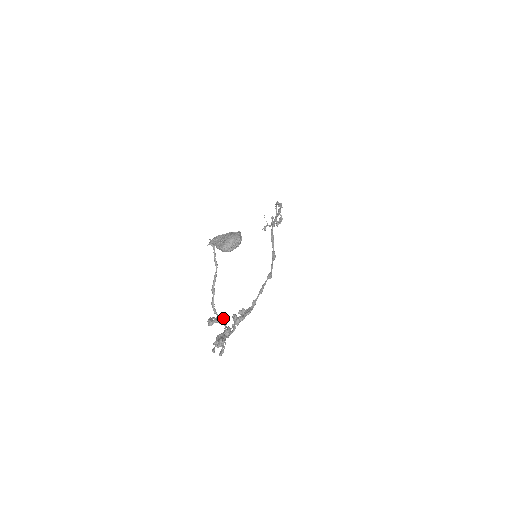
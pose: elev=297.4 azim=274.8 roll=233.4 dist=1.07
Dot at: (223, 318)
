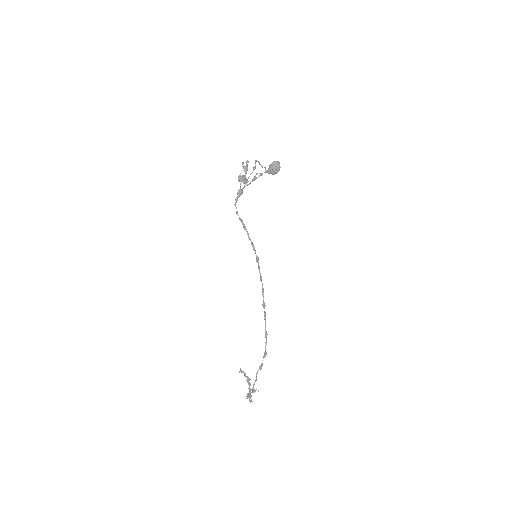
Dot at: (255, 166)
